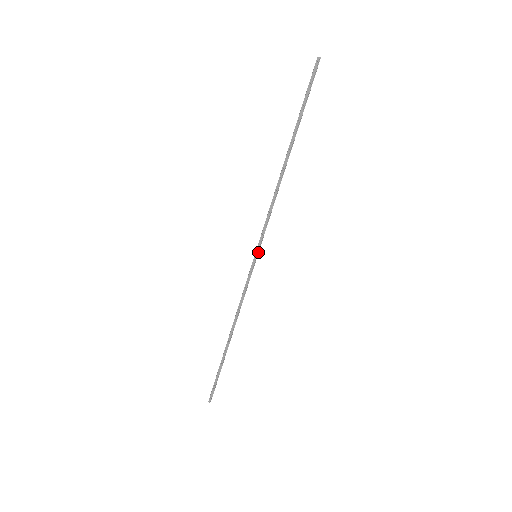
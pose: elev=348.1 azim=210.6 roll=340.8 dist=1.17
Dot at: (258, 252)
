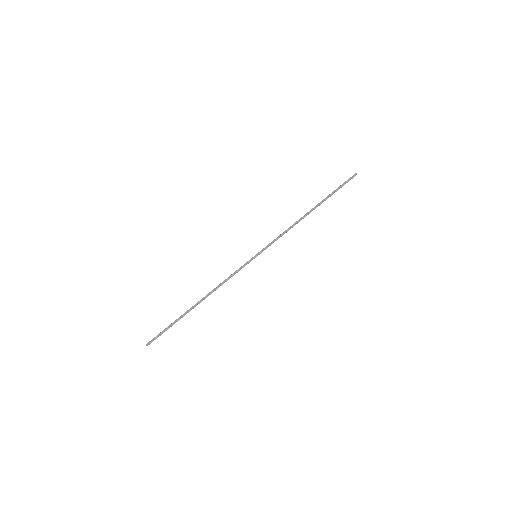
Dot at: (259, 254)
